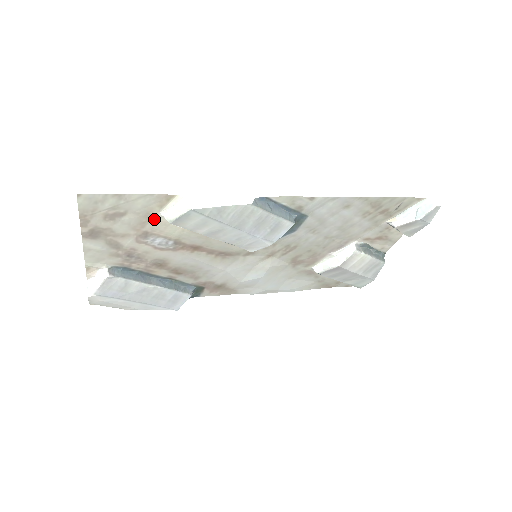
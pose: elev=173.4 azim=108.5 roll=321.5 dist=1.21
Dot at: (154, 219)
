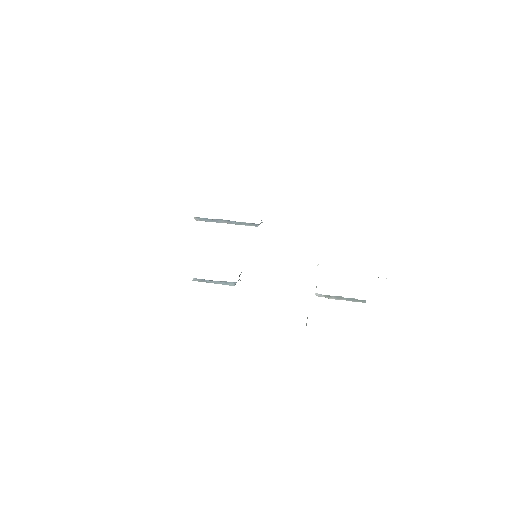
Dot at: occluded
